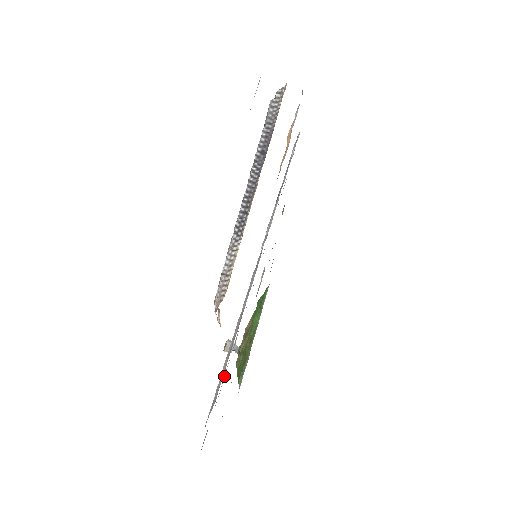
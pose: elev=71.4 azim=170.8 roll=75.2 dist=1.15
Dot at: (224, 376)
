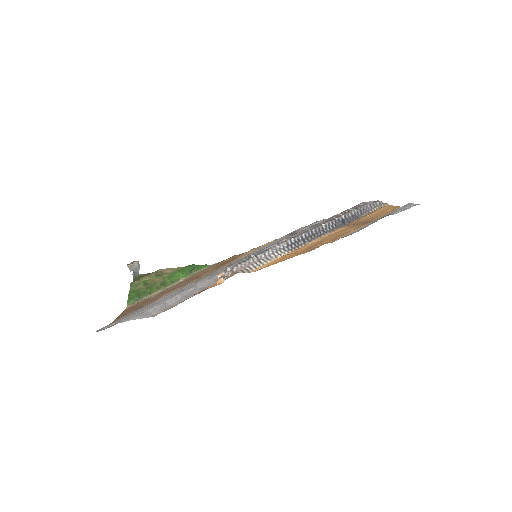
Dot at: (158, 300)
